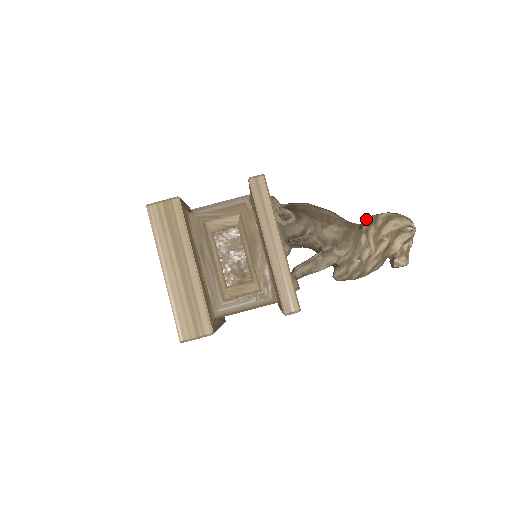
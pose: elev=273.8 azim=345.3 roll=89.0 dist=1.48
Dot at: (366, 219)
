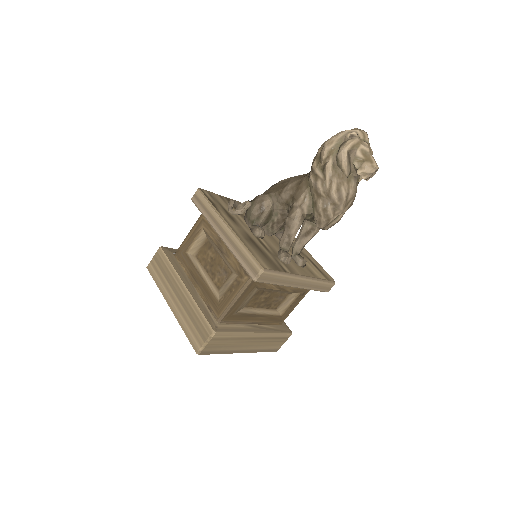
Dot at: occluded
